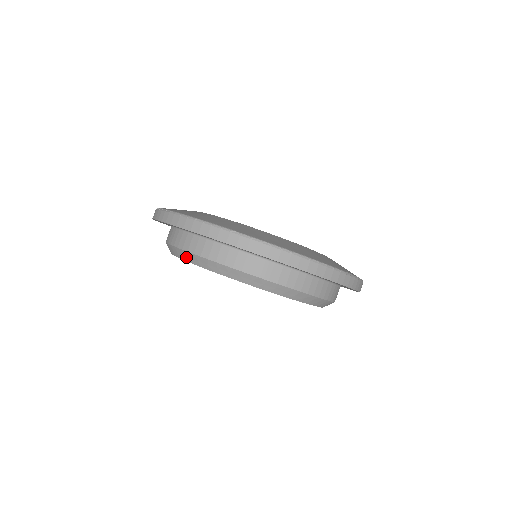
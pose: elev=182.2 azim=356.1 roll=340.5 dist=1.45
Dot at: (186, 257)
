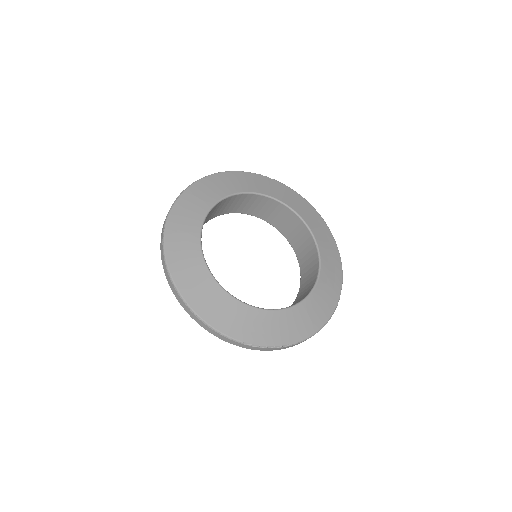
Dot at: occluded
